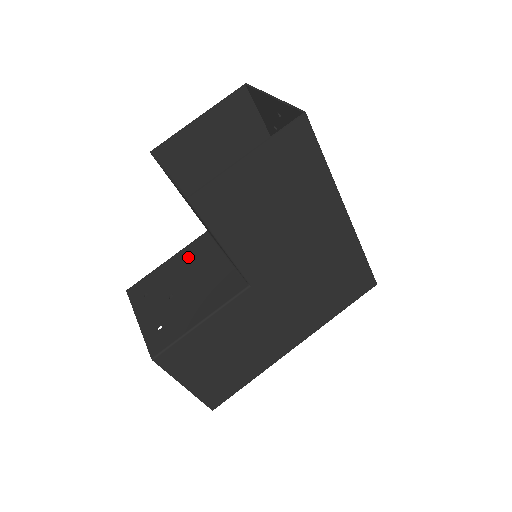
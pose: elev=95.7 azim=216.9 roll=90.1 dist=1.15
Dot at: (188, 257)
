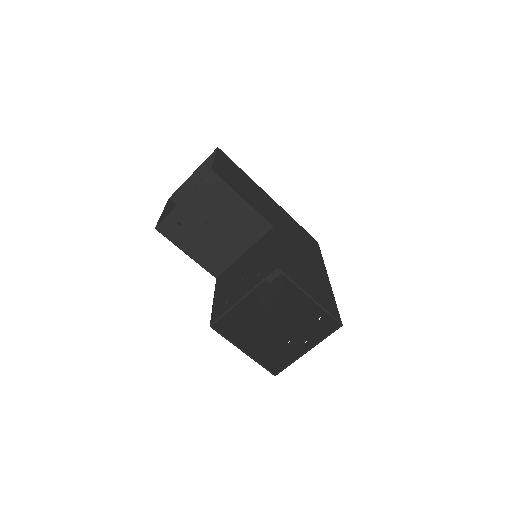
Dot at: (224, 282)
